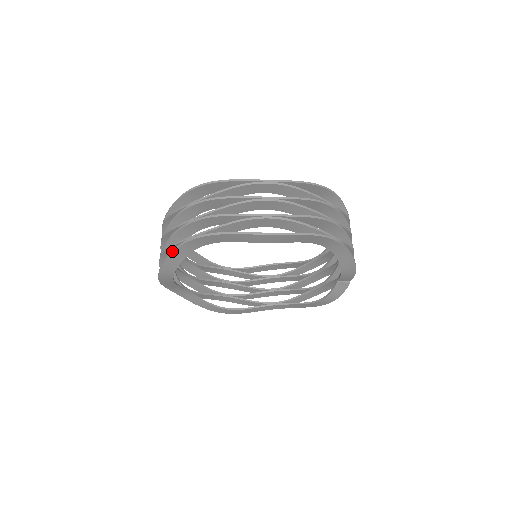
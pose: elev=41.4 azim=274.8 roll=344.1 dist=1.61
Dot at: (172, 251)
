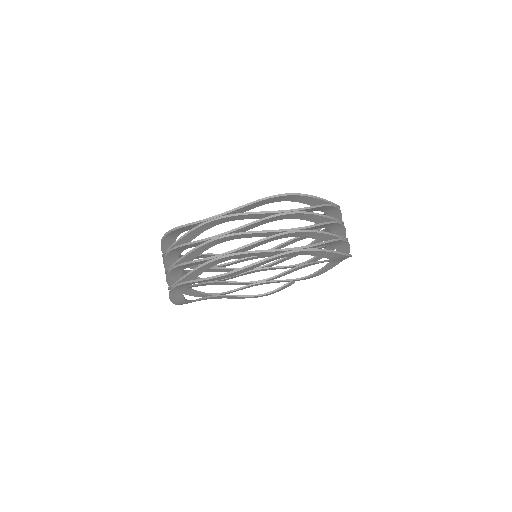
Dot at: (270, 258)
